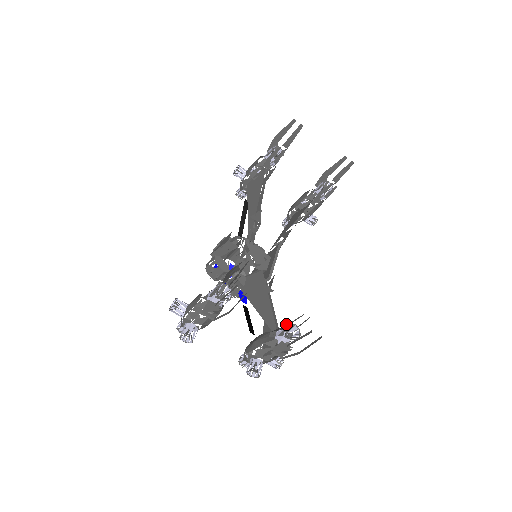
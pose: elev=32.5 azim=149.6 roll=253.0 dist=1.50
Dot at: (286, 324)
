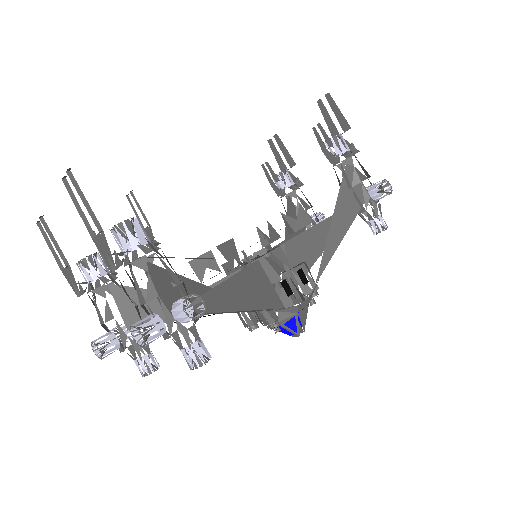
Dot at: (147, 235)
